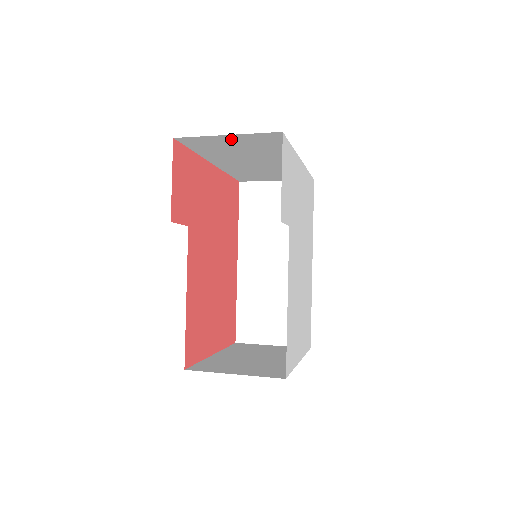
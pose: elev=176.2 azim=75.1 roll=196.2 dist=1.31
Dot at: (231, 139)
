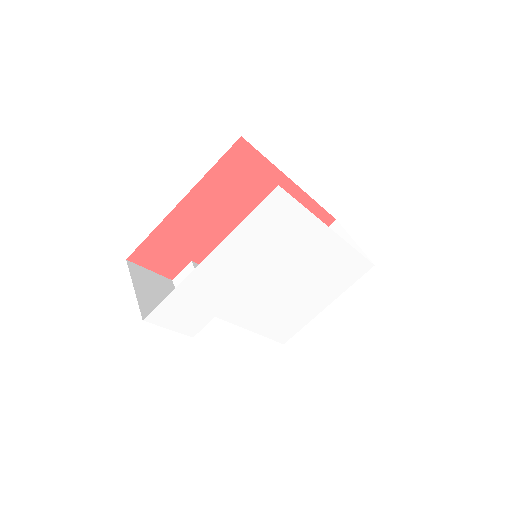
Dot at: occluded
